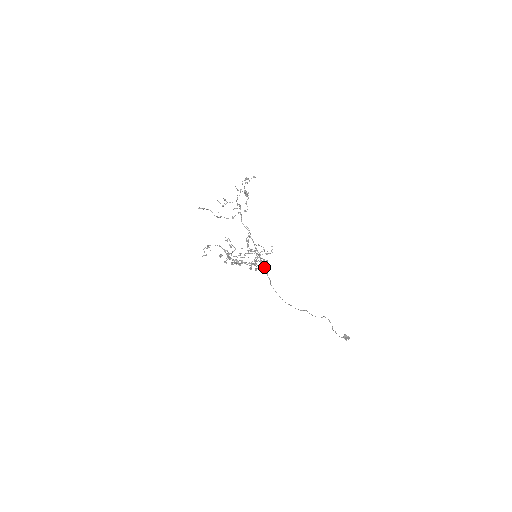
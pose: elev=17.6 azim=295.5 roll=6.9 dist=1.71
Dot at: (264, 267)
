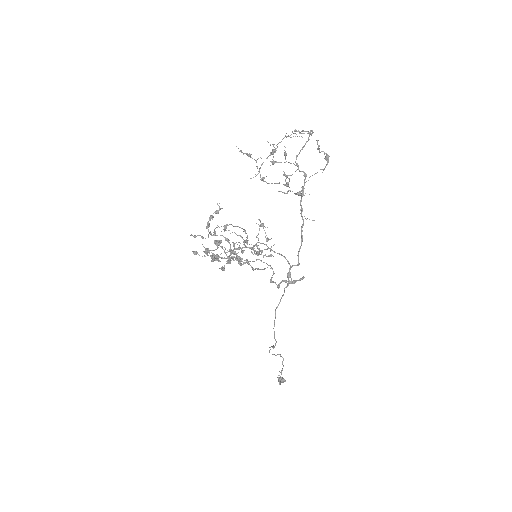
Dot at: (288, 284)
